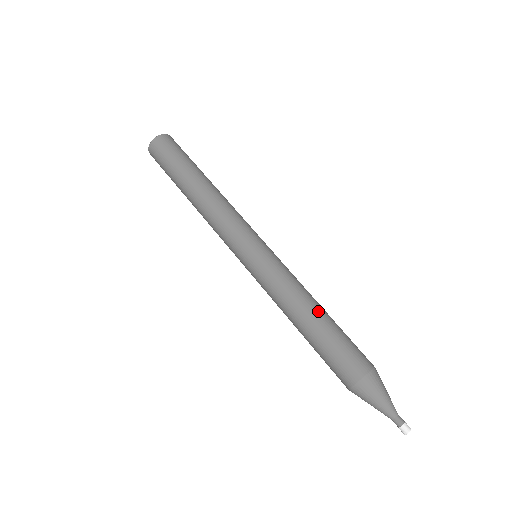
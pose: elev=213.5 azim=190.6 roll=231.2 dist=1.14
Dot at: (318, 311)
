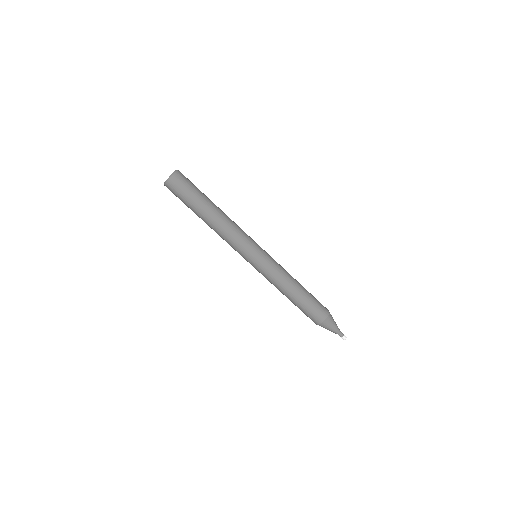
Dot at: (296, 292)
